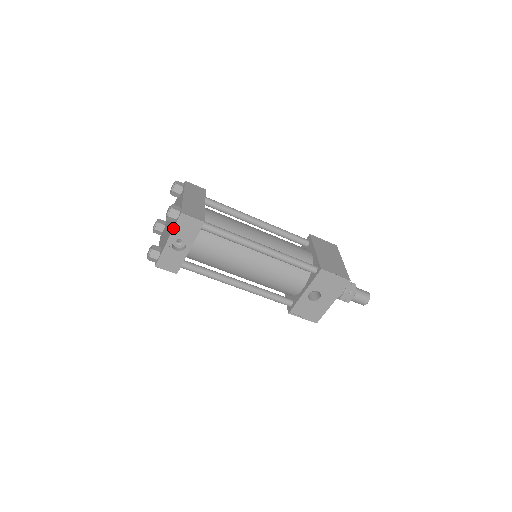
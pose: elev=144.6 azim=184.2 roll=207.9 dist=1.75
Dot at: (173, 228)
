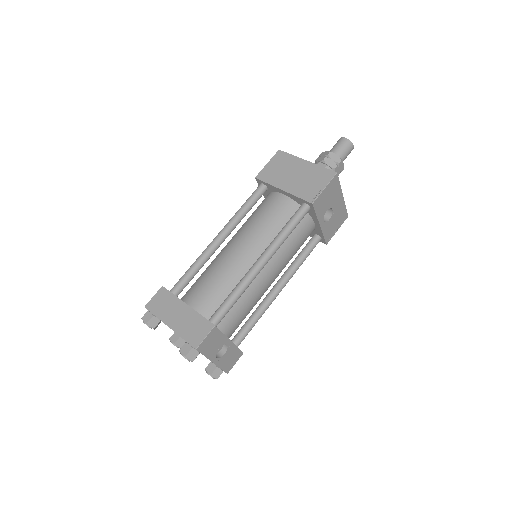
Dot at: occluded
